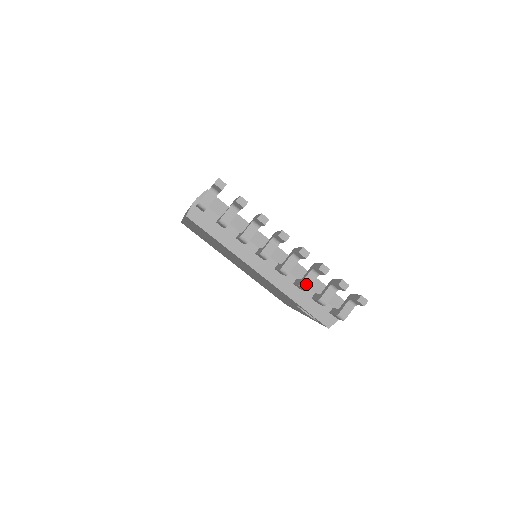
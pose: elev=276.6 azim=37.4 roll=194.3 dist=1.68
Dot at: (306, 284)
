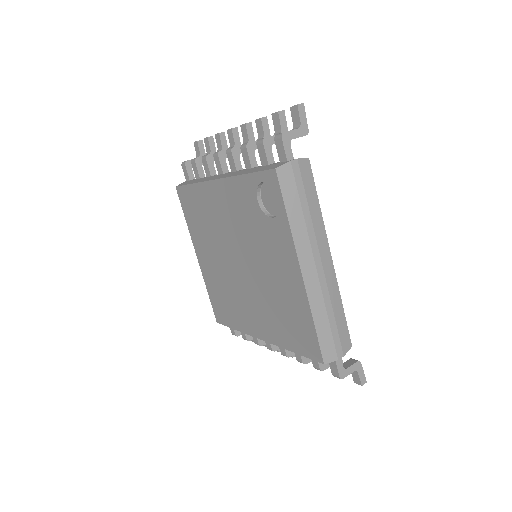
Dot at: (248, 143)
